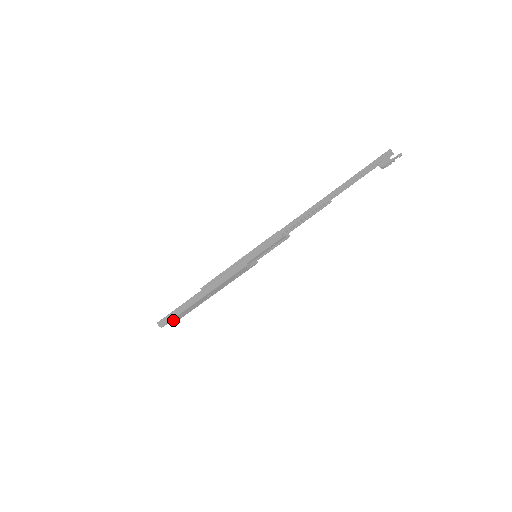
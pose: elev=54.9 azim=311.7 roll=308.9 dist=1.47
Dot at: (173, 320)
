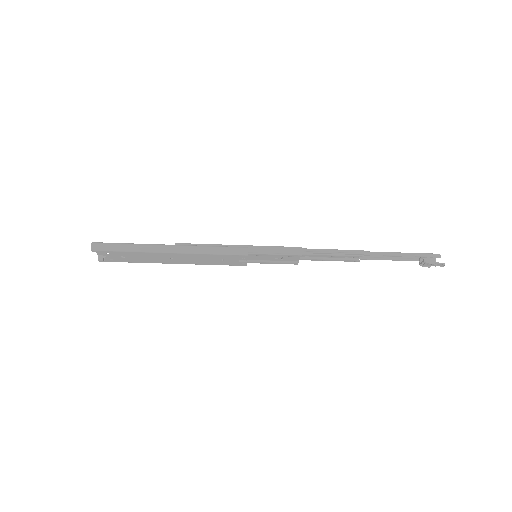
Dot at: (110, 254)
